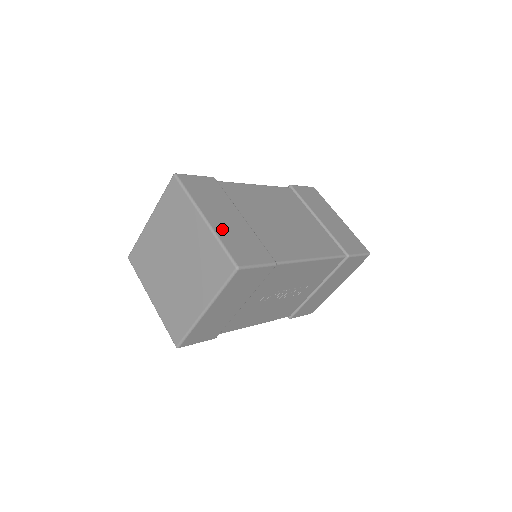
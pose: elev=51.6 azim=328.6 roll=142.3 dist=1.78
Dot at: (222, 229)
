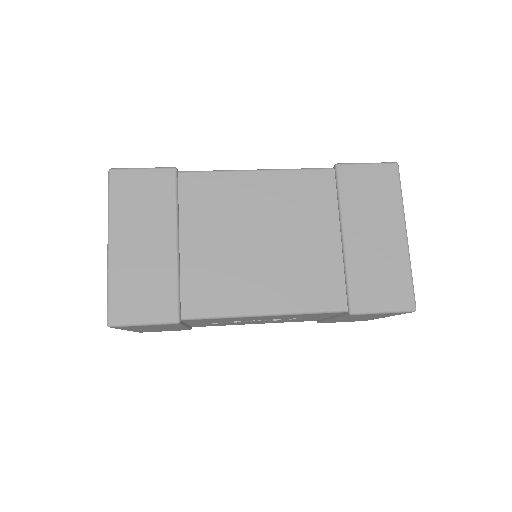
Dot at: (123, 264)
